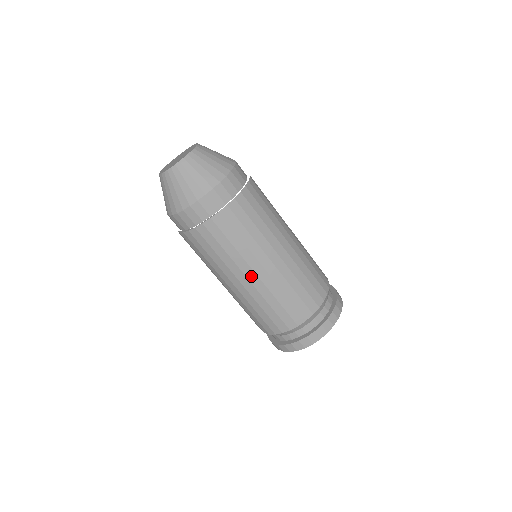
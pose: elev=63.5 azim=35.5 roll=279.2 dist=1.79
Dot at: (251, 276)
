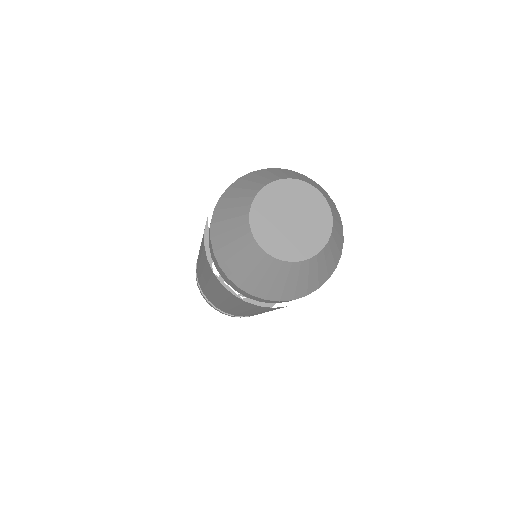
Dot at: (218, 297)
